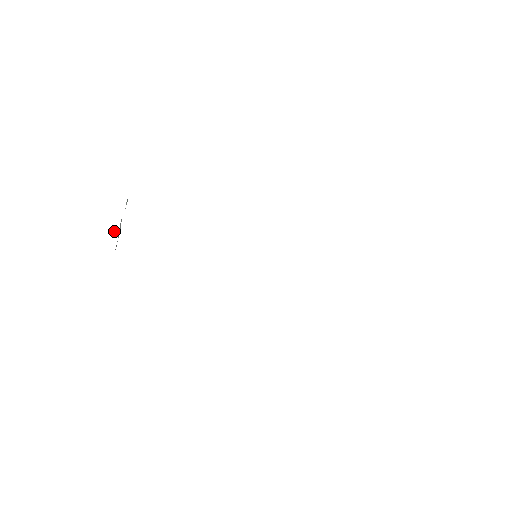
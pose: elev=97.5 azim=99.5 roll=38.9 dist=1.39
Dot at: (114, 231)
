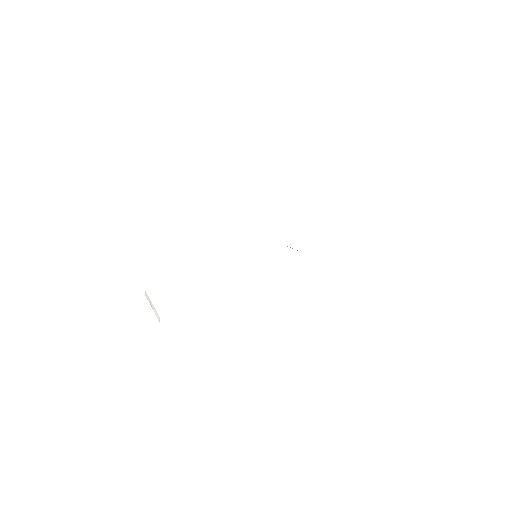
Dot at: (157, 314)
